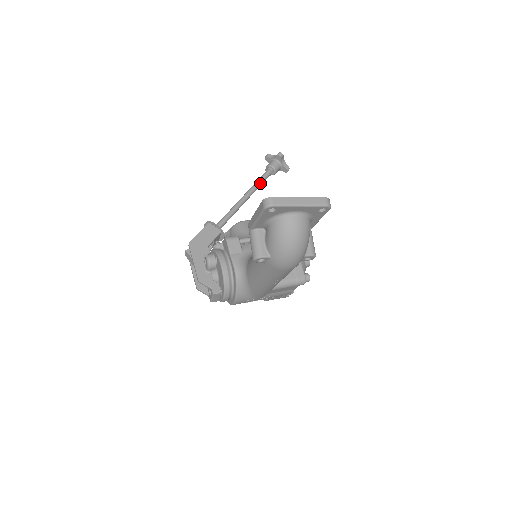
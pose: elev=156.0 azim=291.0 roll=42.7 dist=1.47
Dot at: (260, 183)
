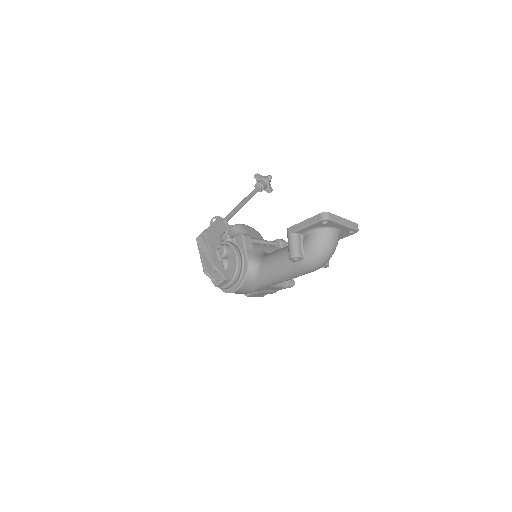
Dot at: occluded
